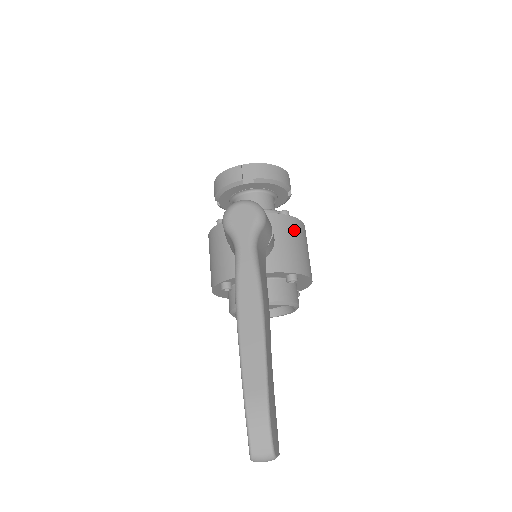
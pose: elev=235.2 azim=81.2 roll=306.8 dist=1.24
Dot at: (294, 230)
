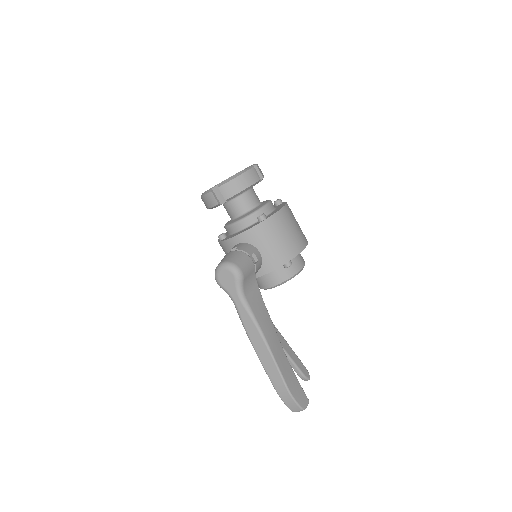
Dot at: (274, 228)
